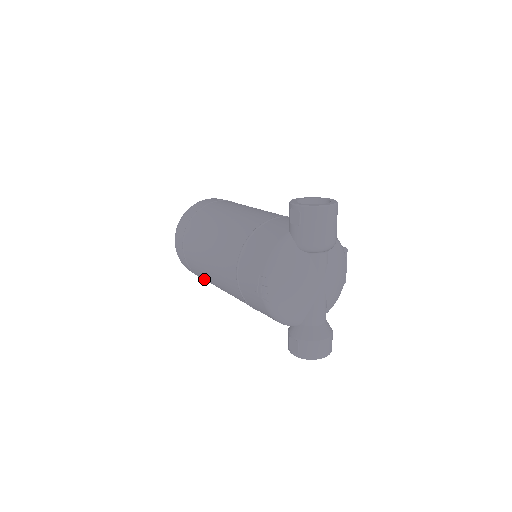
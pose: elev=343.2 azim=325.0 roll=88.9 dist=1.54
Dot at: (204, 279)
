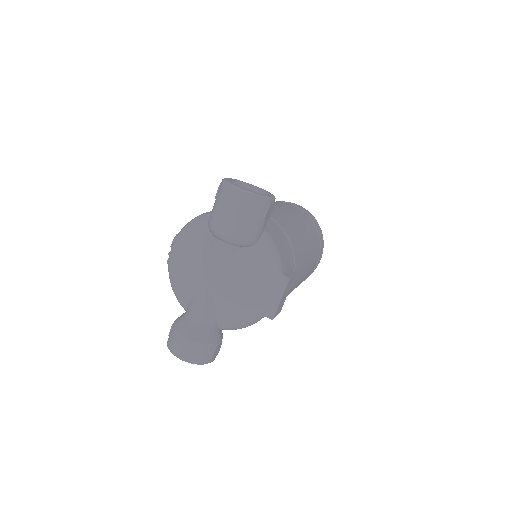
Dot at: occluded
